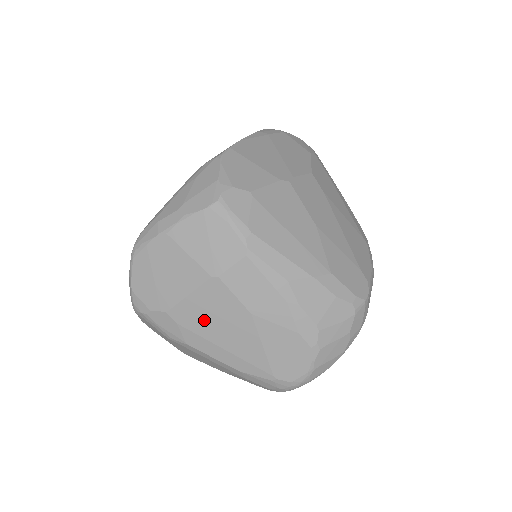
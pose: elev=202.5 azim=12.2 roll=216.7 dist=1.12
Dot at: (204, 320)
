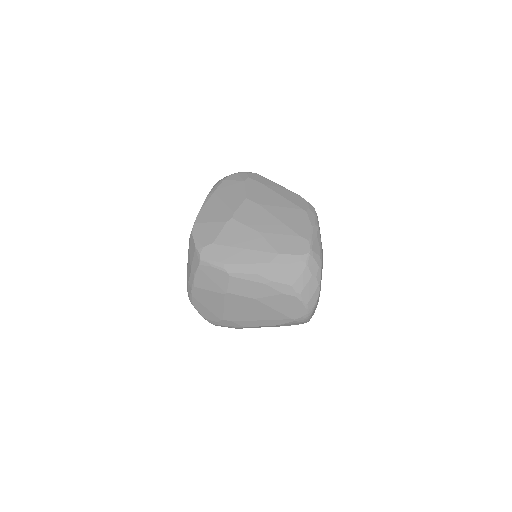
Dot at: (240, 313)
